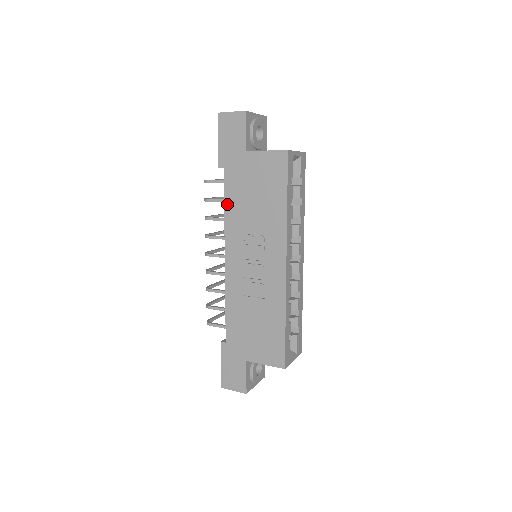
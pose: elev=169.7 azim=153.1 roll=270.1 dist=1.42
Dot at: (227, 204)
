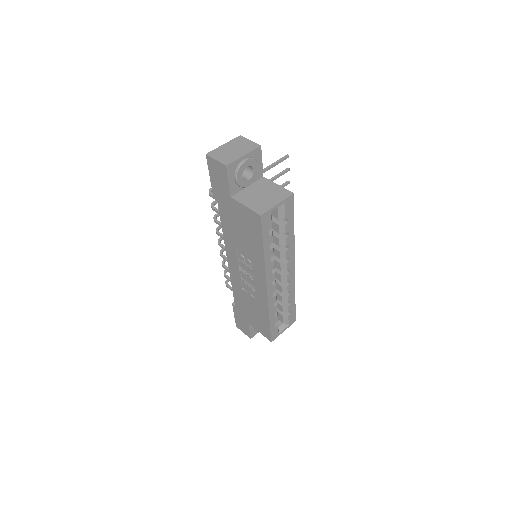
Dot at: (223, 226)
